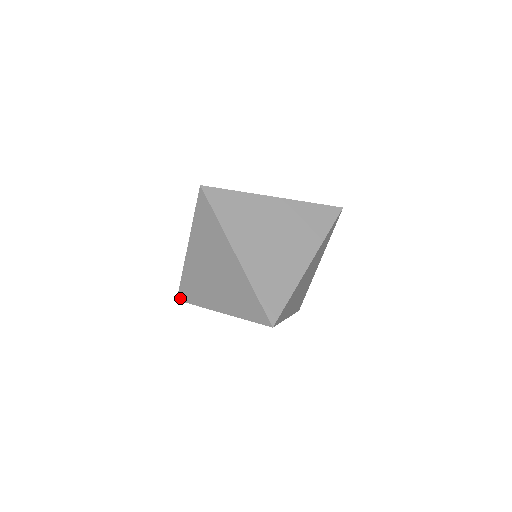
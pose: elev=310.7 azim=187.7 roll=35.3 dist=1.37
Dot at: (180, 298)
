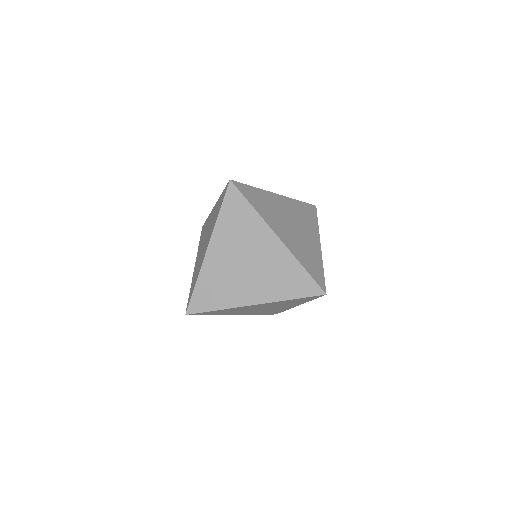
Dot at: (192, 310)
